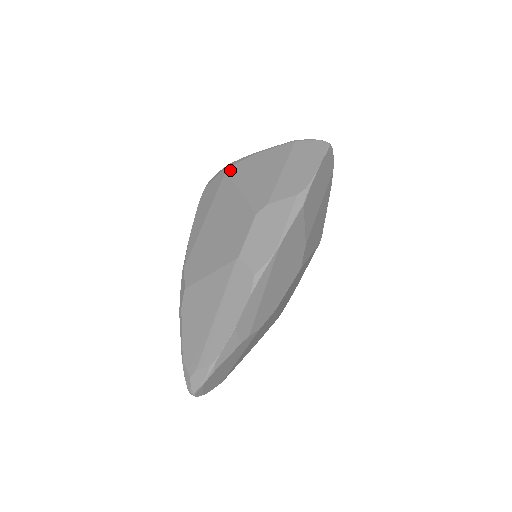
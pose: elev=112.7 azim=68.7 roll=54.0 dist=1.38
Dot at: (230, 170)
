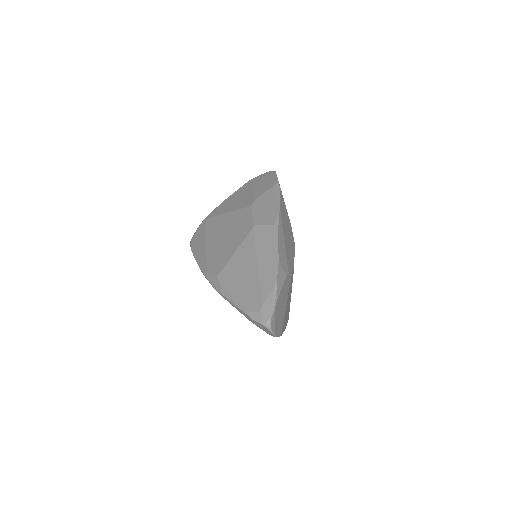
Dot at: (209, 216)
